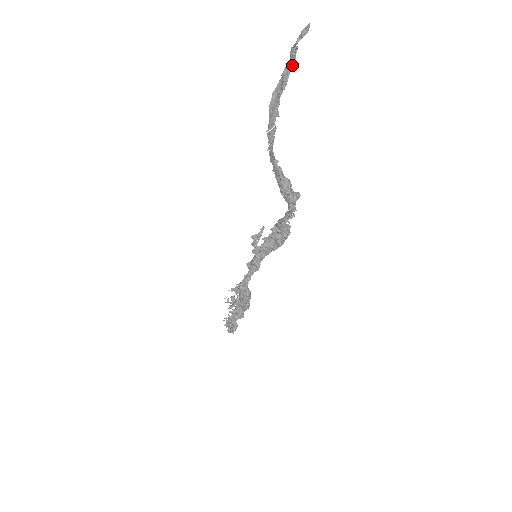
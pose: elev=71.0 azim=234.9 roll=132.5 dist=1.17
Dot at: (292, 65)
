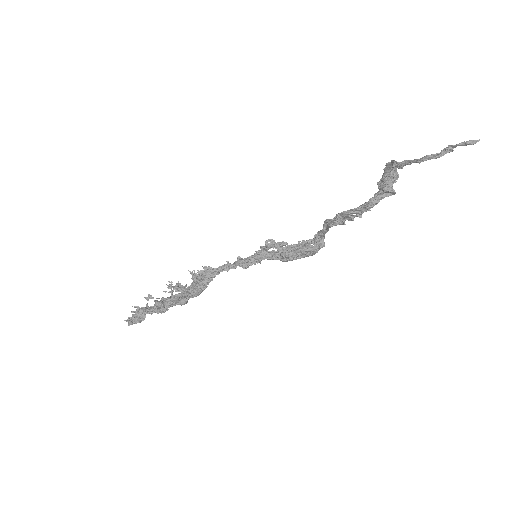
Dot at: (437, 157)
